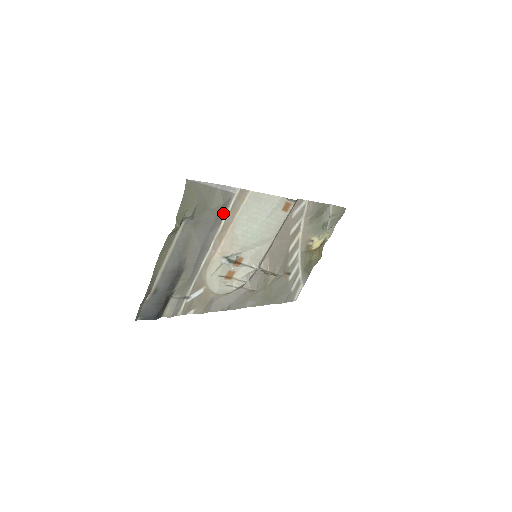
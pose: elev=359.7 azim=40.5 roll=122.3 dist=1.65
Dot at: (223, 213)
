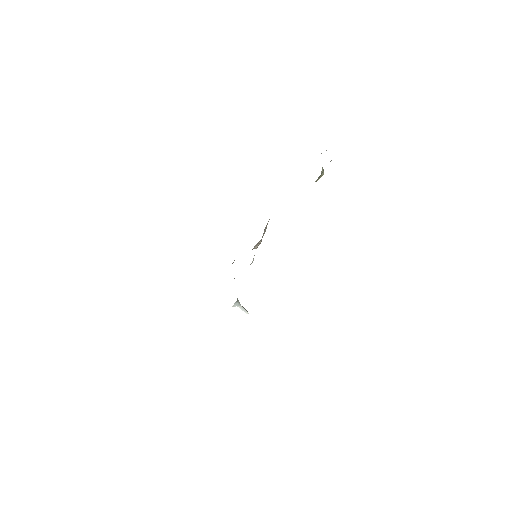
Dot at: occluded
